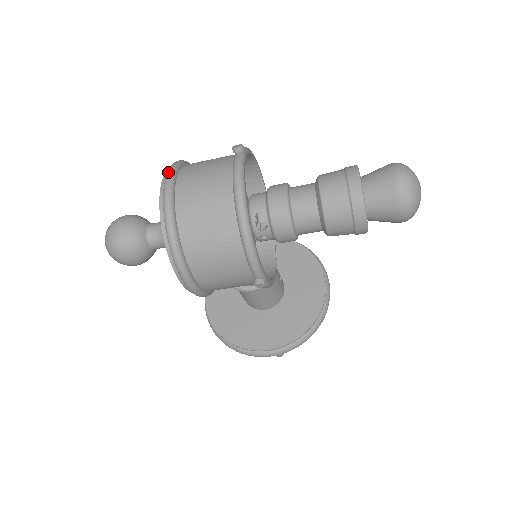
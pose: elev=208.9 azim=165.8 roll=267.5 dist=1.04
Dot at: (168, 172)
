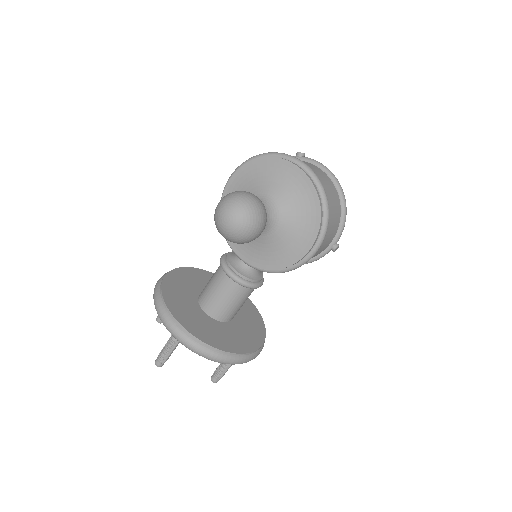
Dot at: (290, 155)
